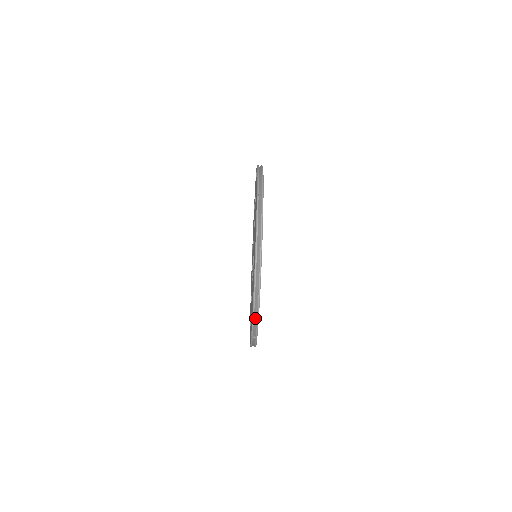
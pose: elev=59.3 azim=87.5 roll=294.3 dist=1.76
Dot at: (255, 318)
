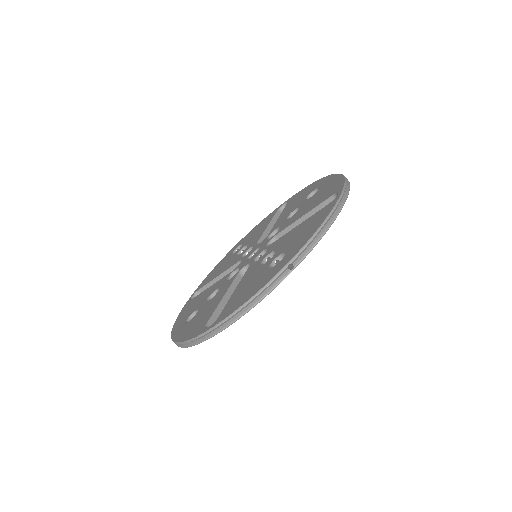
Dot at: (318, 233)
